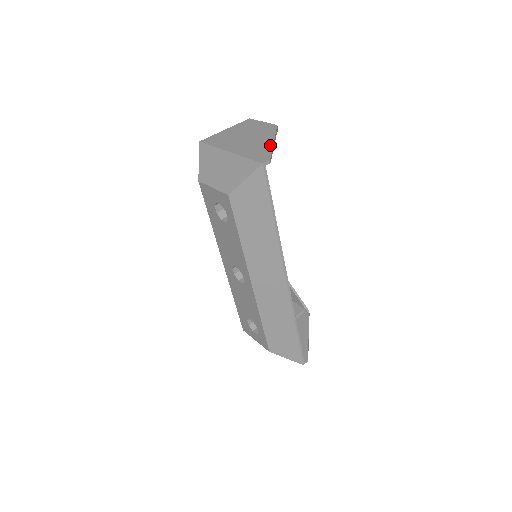
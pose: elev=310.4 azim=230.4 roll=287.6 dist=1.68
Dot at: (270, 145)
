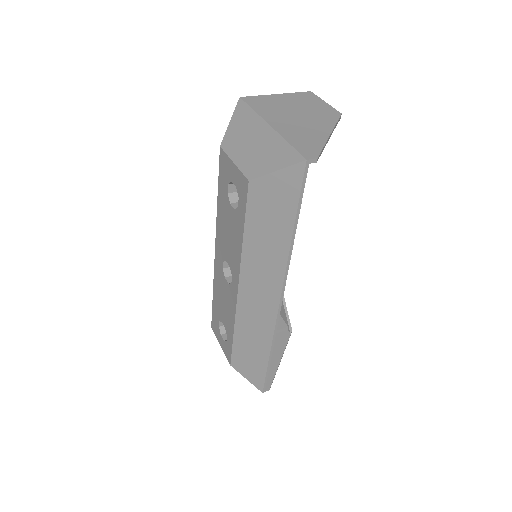
Dot at: (324, 137)
